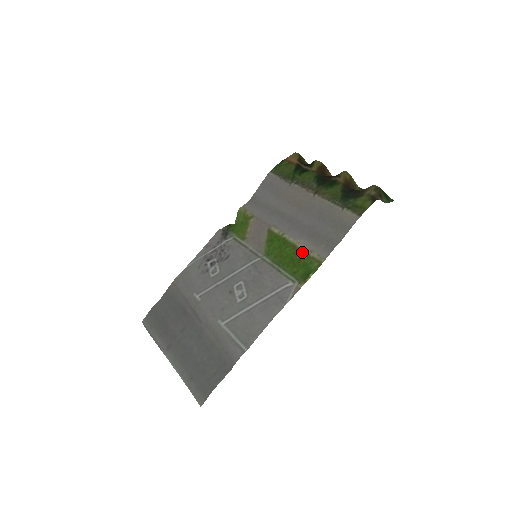
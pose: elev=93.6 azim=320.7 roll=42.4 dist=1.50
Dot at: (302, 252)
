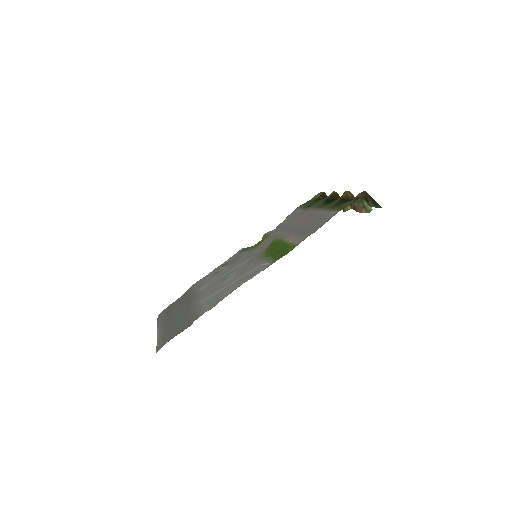
Dot at: (287, 244)
